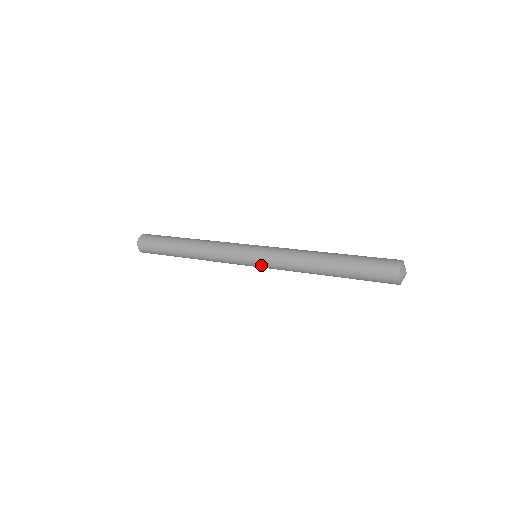
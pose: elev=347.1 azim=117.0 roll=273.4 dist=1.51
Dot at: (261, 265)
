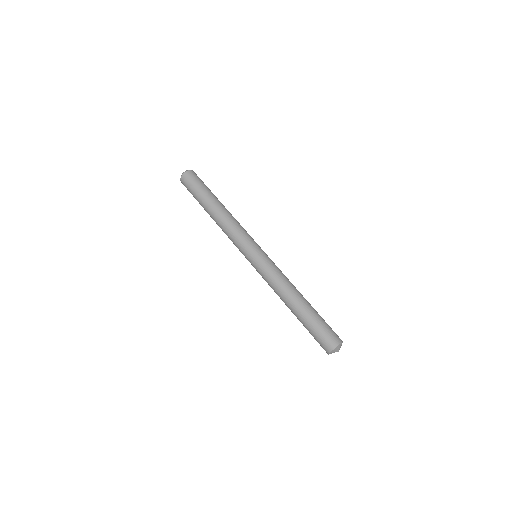
Dot at: (254, 266)
